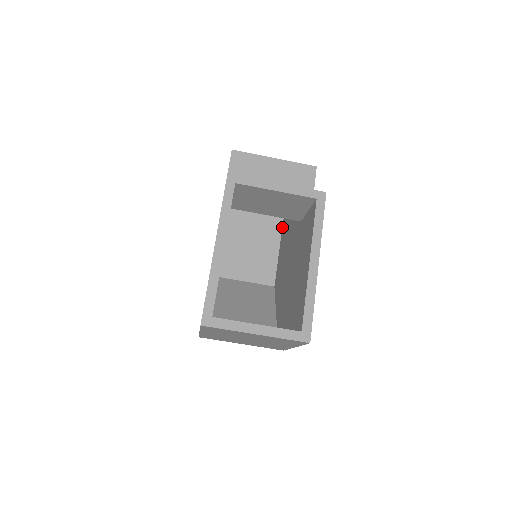
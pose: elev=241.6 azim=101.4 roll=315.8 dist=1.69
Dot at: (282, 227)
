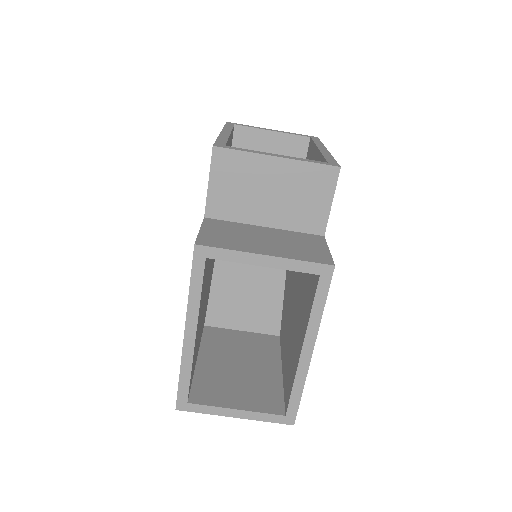
Dot at: occluded
